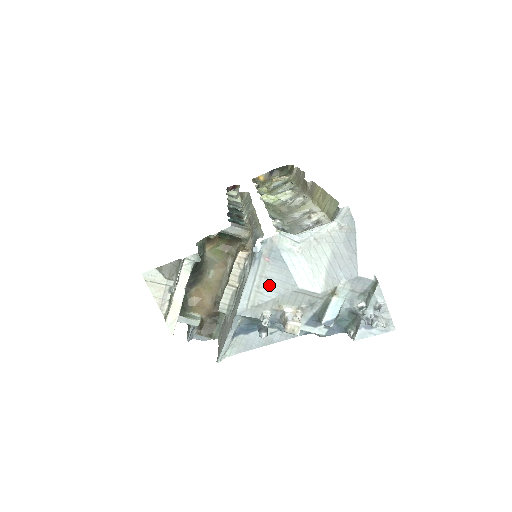
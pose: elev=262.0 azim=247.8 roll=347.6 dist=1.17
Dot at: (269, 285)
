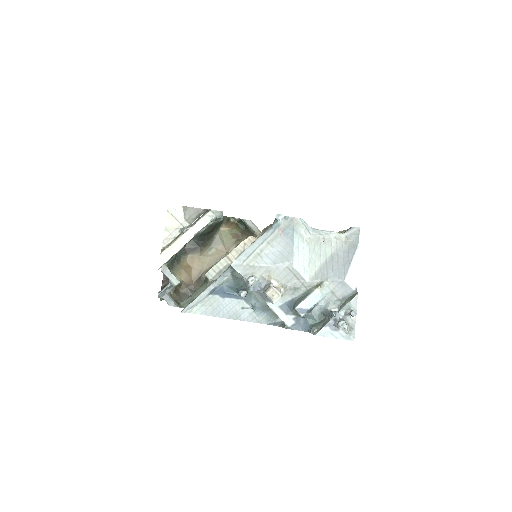
Dot at: (271, 253)
